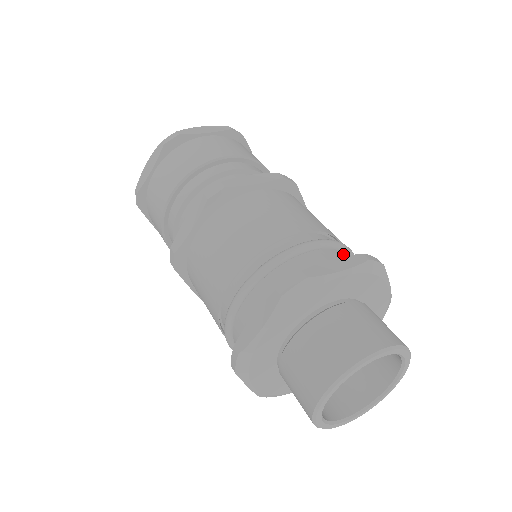
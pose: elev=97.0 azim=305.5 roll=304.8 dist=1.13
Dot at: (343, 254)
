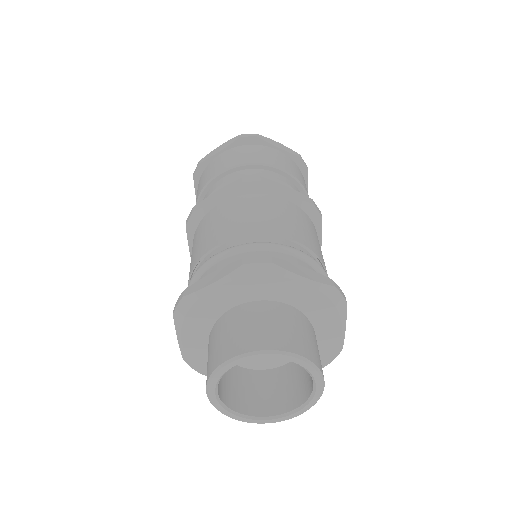
Dot at: occluded
